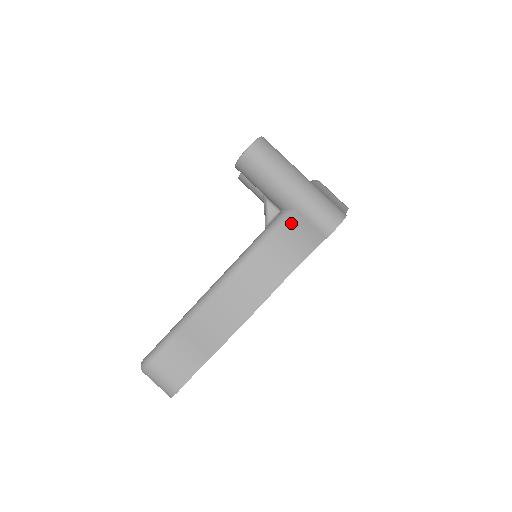
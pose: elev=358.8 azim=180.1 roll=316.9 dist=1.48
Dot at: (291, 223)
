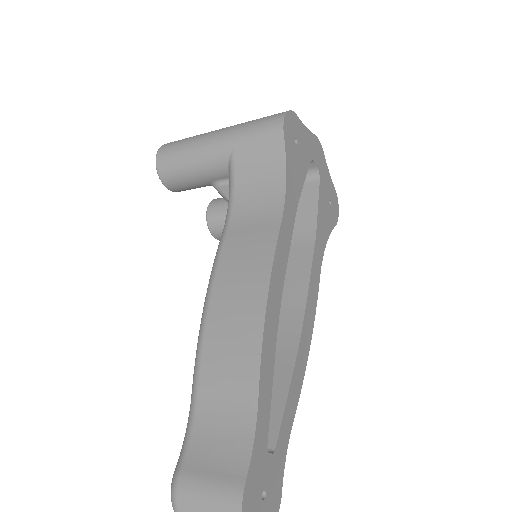
Dot at: (241, 165)
